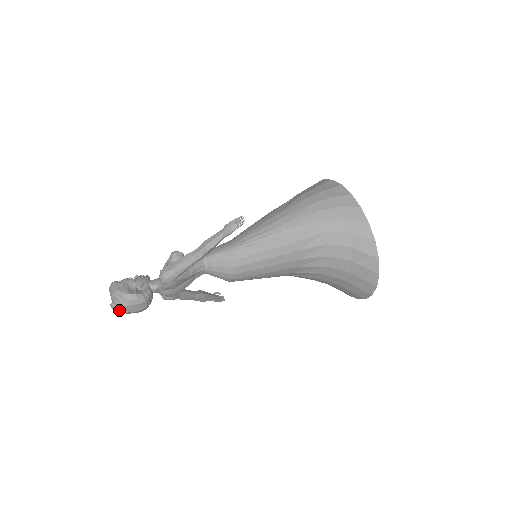
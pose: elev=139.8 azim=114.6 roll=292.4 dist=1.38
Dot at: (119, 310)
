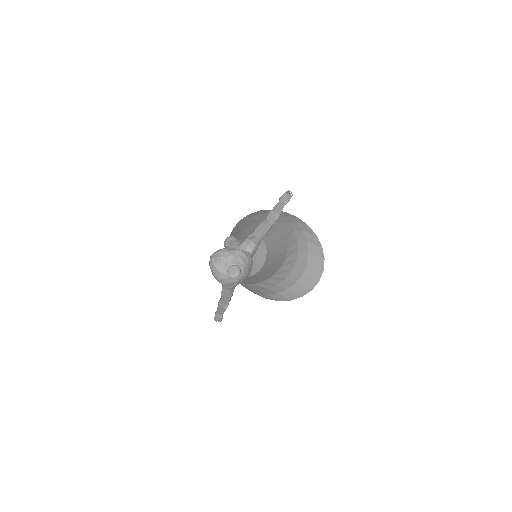
Dot at: (240, 272)
